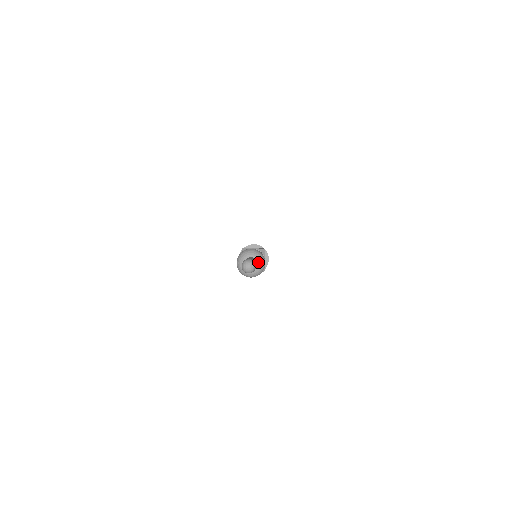
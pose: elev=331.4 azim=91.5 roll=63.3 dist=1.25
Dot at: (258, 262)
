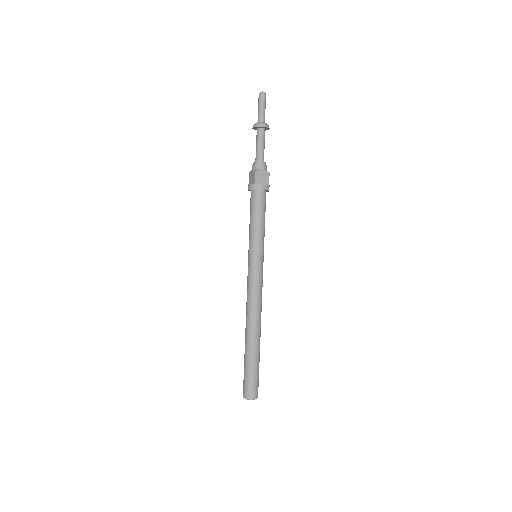
Dot at: occluded
